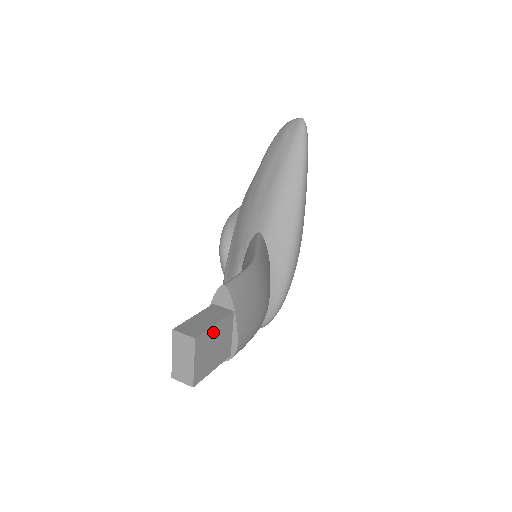
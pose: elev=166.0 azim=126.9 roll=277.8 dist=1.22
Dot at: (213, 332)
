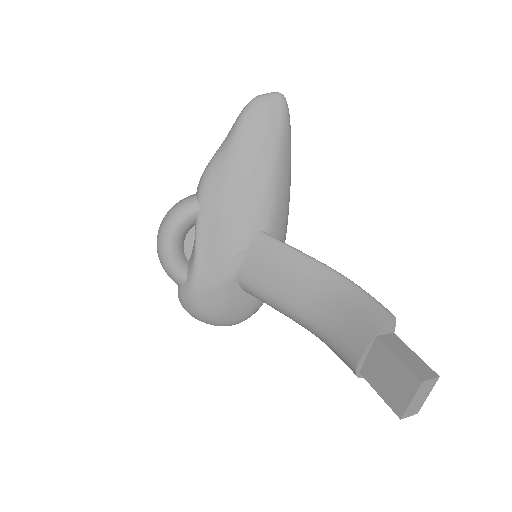
Dot at: occluded
